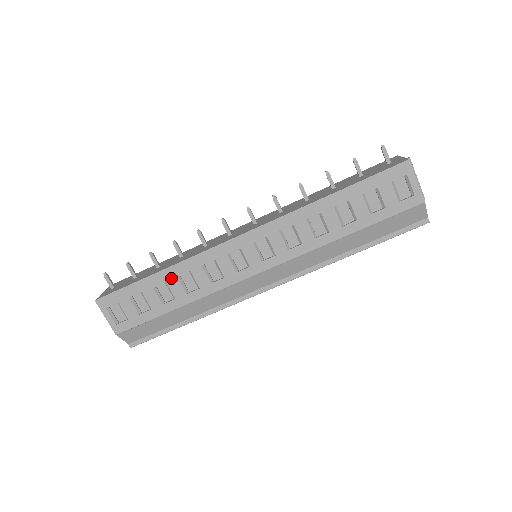
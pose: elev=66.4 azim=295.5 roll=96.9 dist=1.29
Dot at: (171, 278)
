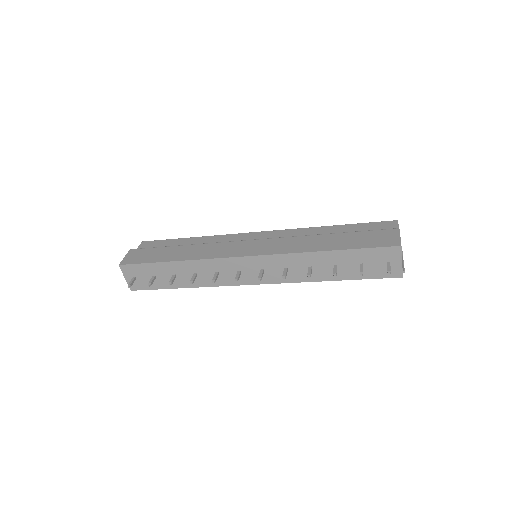
Dot at: occluded
